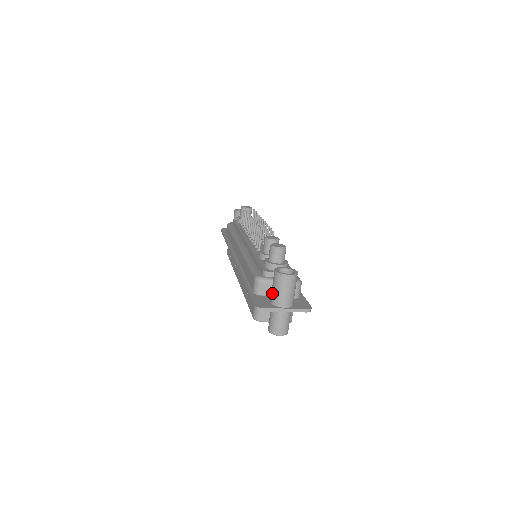
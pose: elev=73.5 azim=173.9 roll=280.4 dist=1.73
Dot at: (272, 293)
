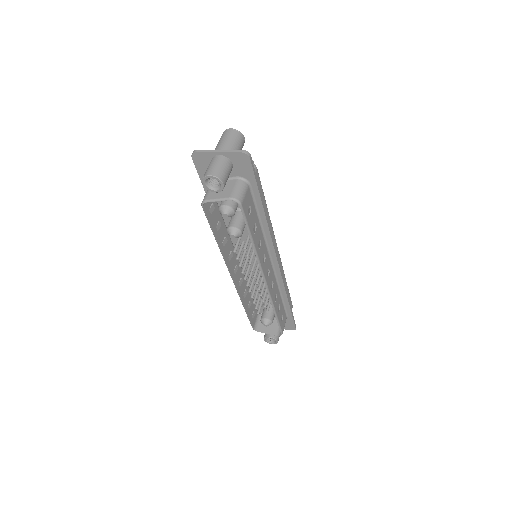
Dot at: occluded
